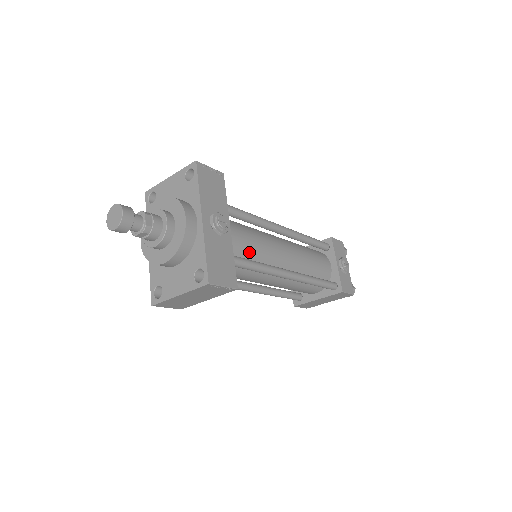
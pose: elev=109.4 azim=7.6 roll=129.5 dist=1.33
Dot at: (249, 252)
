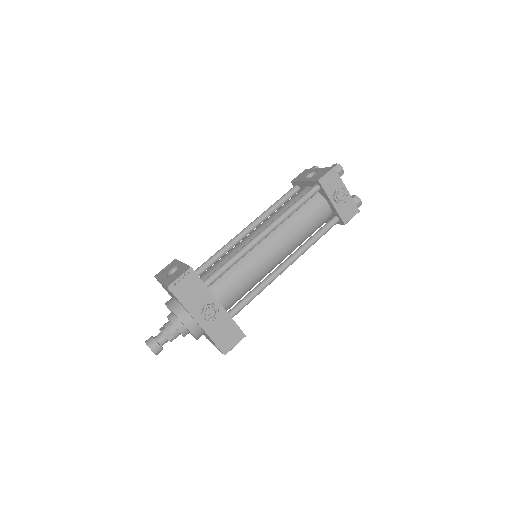
Dot at: (244, 288)
